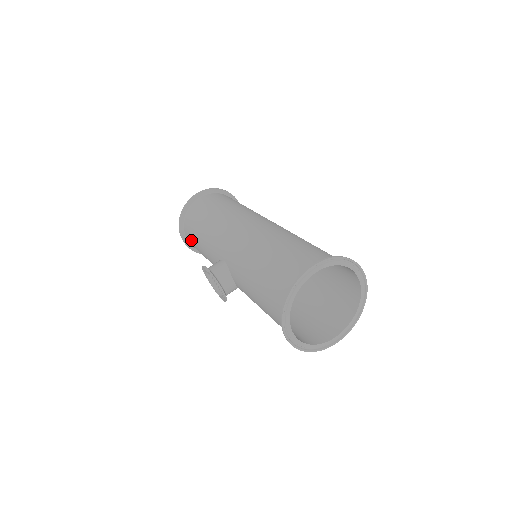
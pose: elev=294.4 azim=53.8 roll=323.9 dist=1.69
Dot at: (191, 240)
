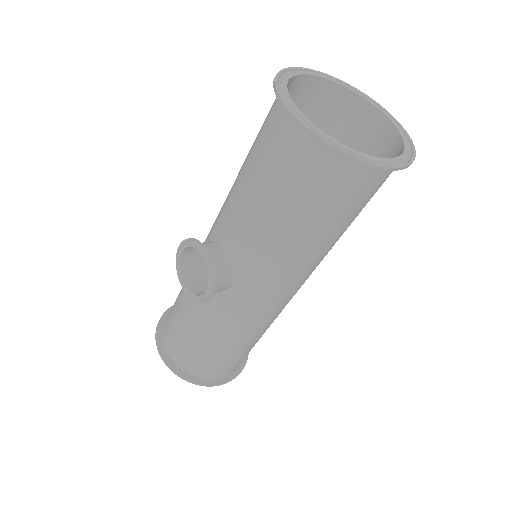
Dot at: (171, 333)
